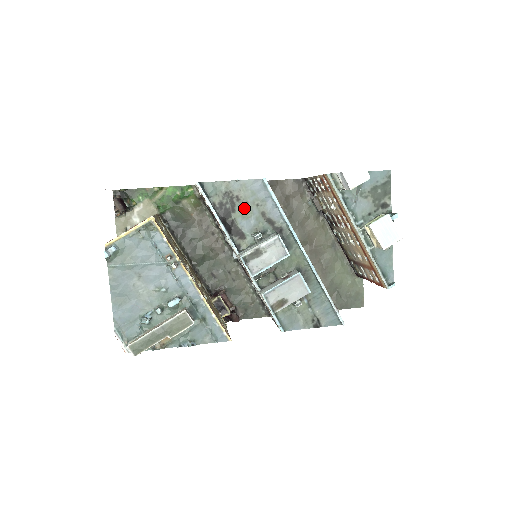
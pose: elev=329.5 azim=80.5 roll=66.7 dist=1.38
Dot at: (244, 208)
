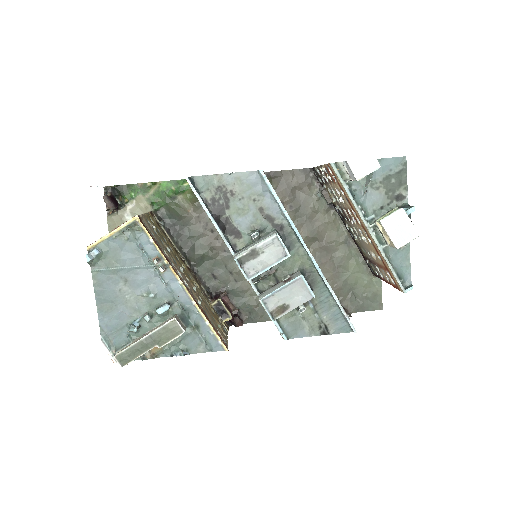
Dot at: (239, 204)
